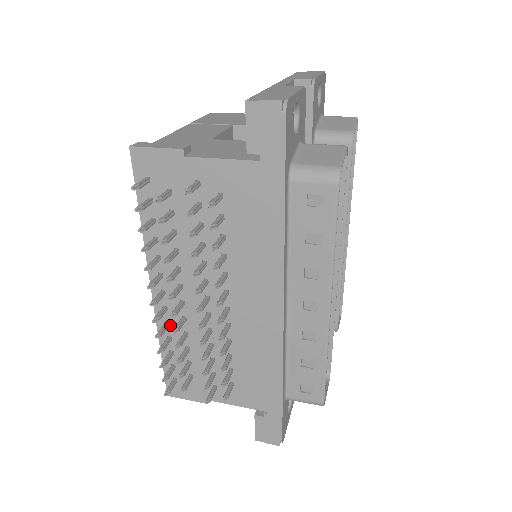
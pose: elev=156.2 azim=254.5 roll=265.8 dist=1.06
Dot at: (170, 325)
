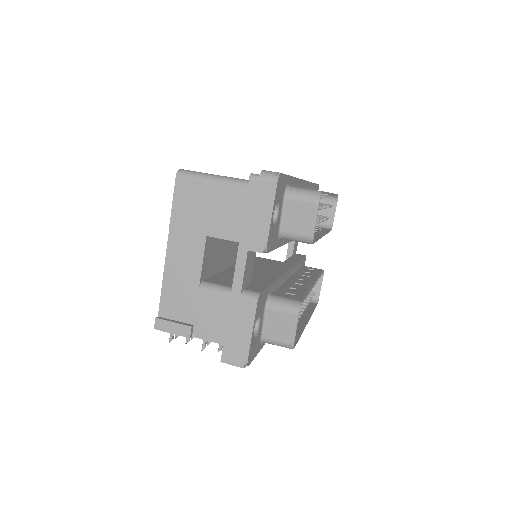
Dot at: occluded
